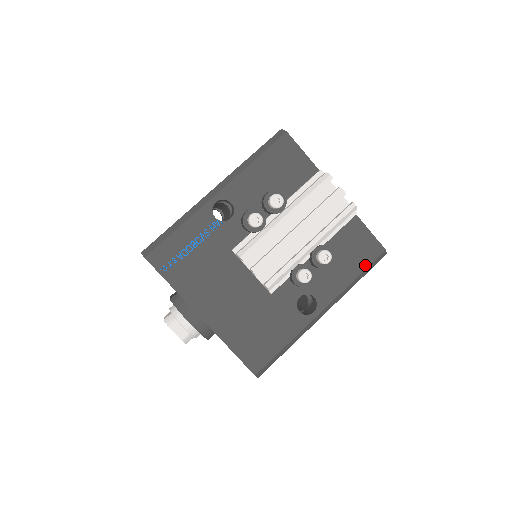
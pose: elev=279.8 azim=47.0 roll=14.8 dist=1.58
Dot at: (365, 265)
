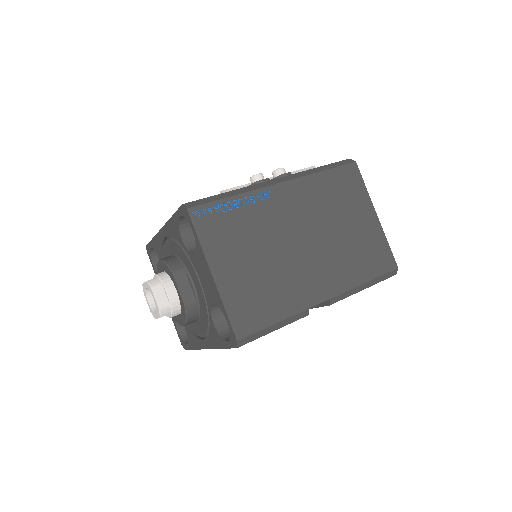
Dot at: occluded
